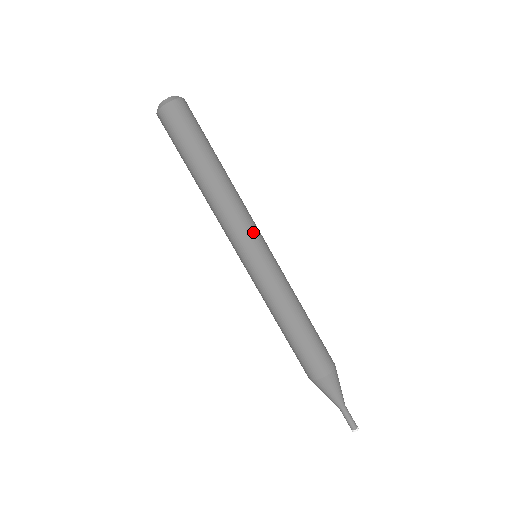
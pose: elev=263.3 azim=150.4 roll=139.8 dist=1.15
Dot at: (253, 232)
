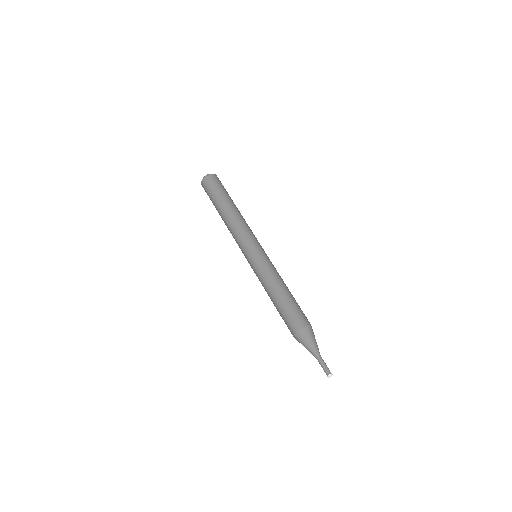
Dot at: (256, 239)
